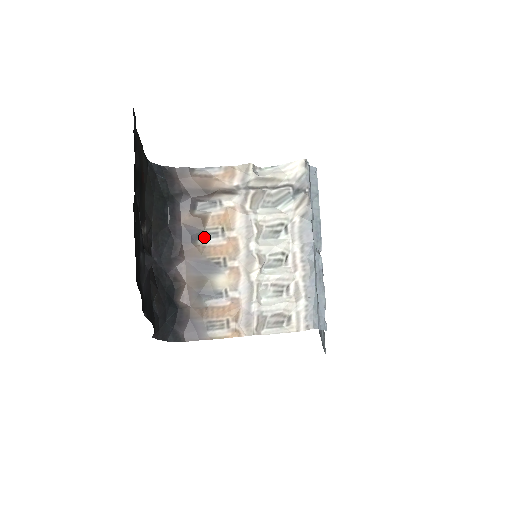
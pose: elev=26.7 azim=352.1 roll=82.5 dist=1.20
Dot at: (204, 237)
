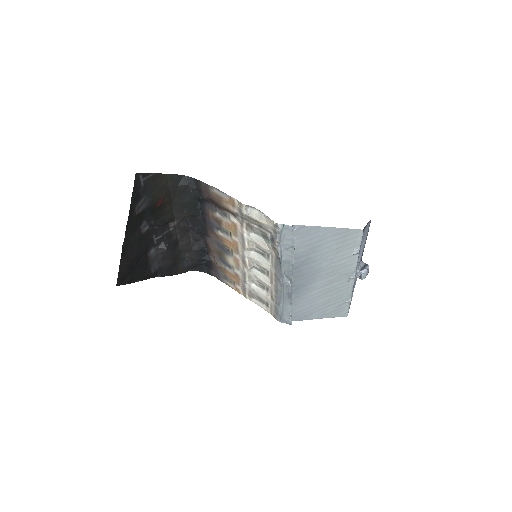
Dot at: (222, 231)
